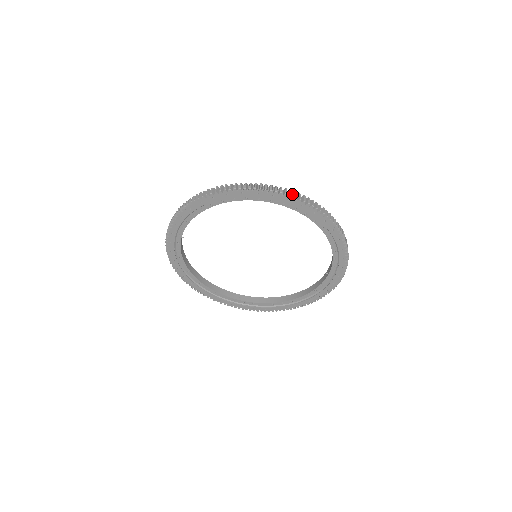
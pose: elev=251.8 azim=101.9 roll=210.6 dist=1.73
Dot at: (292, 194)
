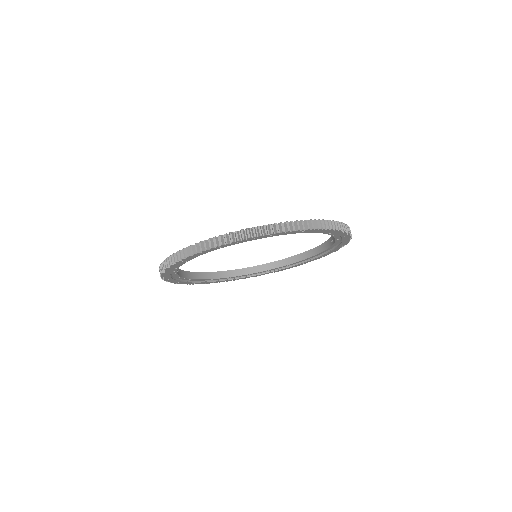
Dot at: (273, 227)
